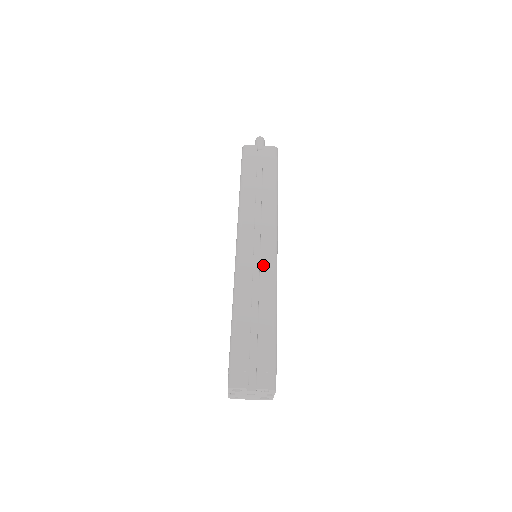
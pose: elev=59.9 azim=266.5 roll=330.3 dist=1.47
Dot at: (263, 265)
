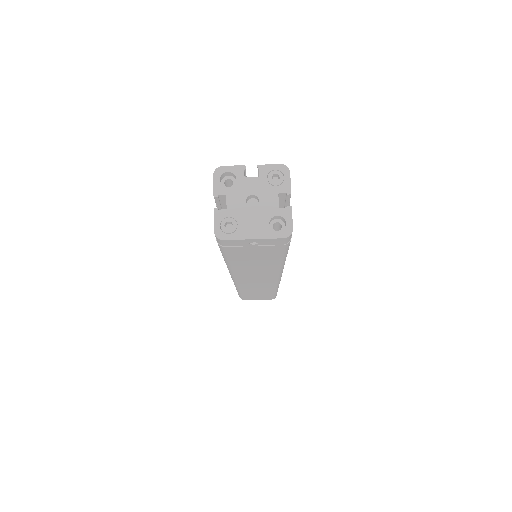
Dot at: occluded
